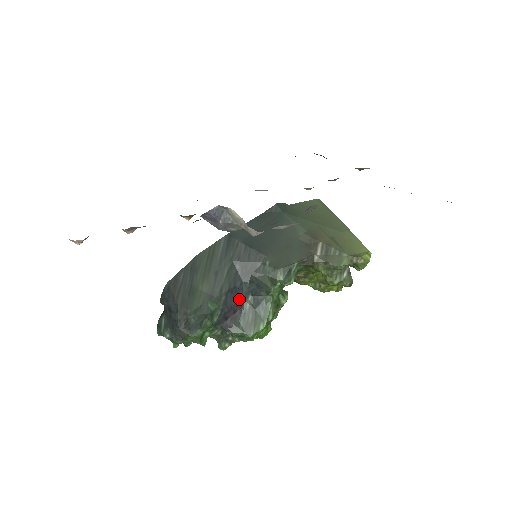
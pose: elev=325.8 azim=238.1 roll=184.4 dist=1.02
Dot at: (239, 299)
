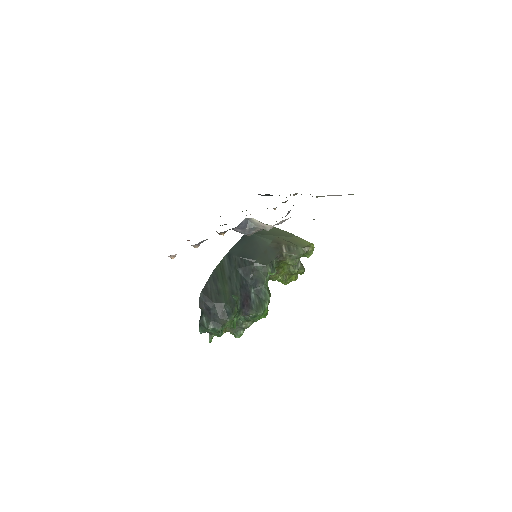
Dot at: (247, 292)
